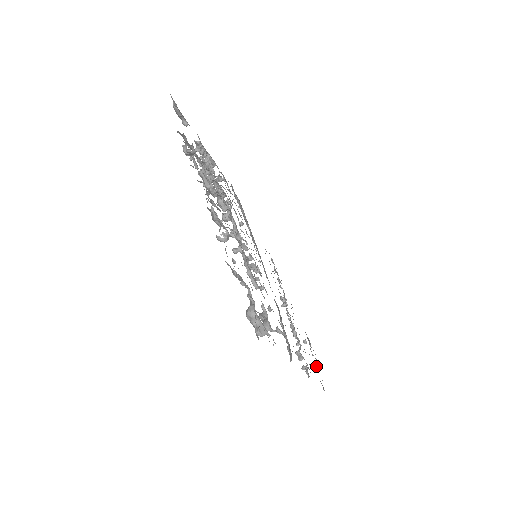
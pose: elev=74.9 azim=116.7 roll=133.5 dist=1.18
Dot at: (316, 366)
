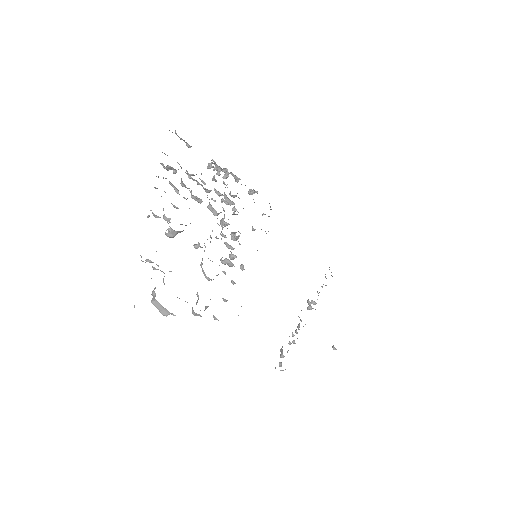
Dot at: occluded
